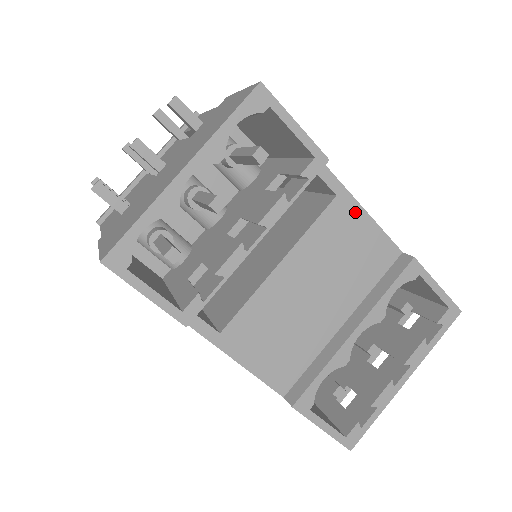
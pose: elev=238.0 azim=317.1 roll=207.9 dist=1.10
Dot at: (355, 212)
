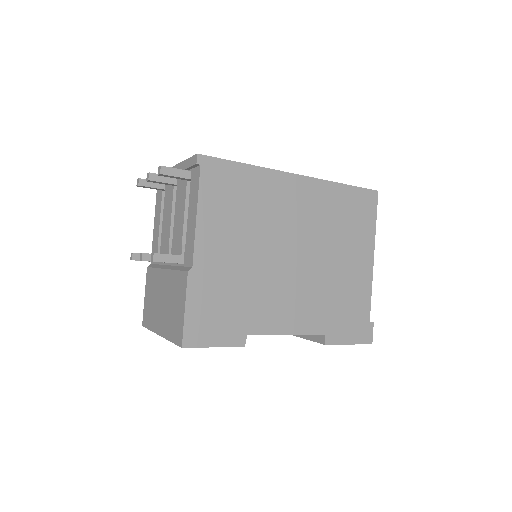
Dot at: occluded
